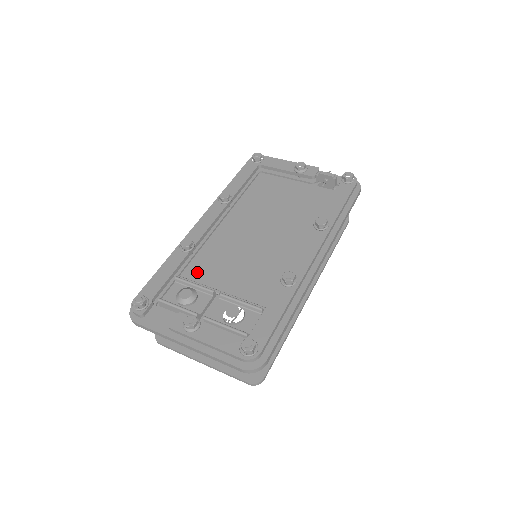
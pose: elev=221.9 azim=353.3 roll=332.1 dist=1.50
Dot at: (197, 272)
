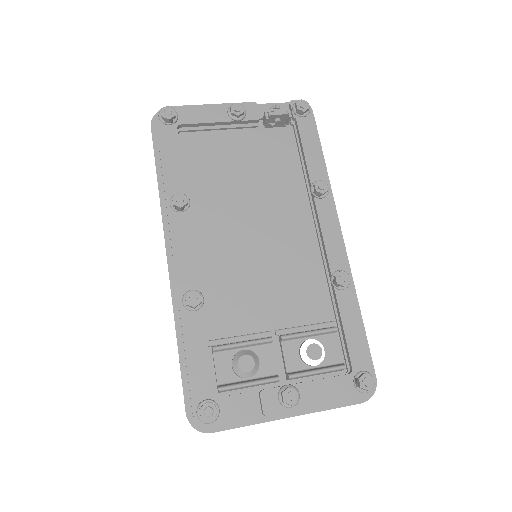
Dot at: (223, 322)
